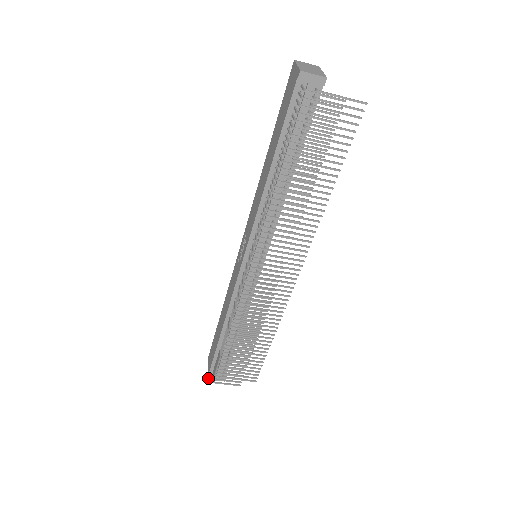
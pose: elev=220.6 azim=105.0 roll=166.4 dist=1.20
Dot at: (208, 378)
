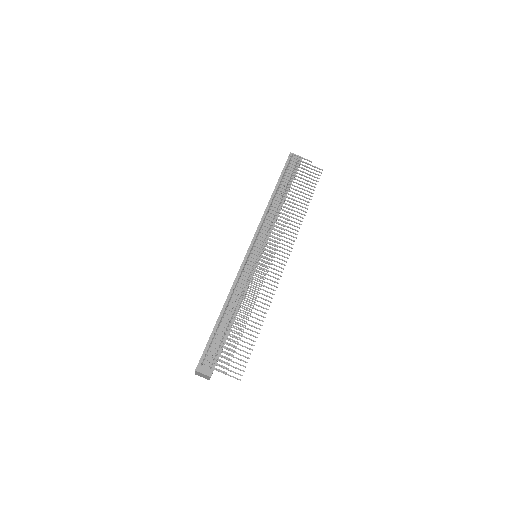
Dot at: (196, 369)
